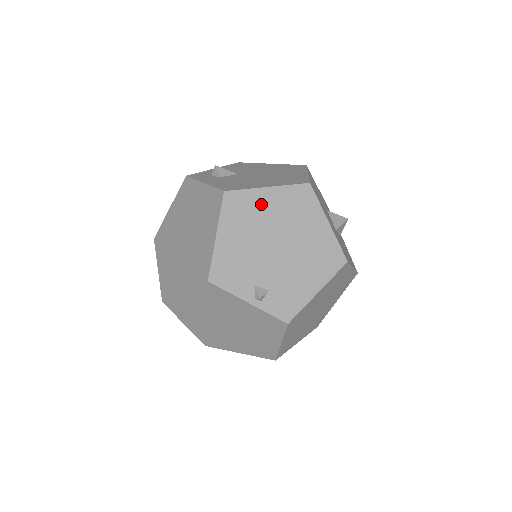
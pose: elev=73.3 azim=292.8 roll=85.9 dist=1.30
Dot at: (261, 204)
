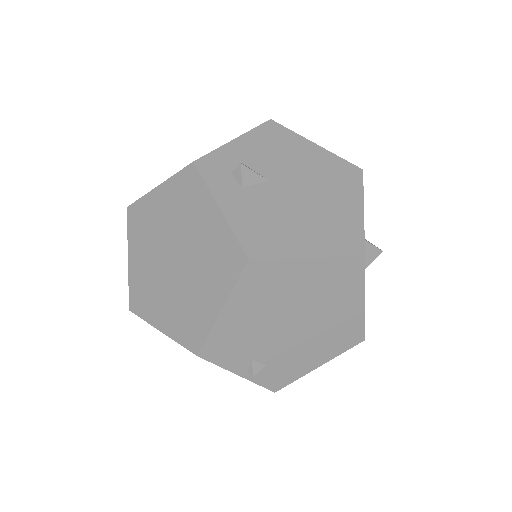
Dot at: (292, 278)
